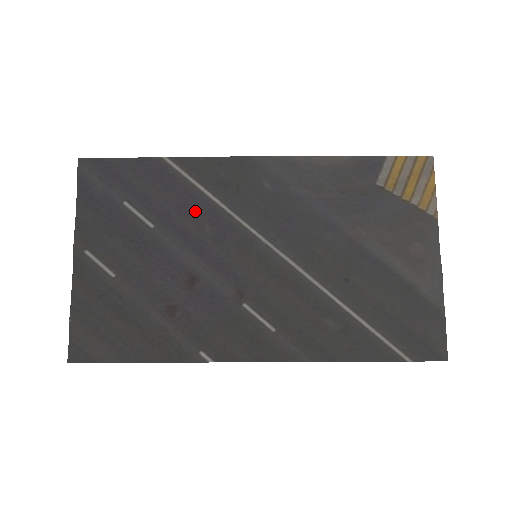
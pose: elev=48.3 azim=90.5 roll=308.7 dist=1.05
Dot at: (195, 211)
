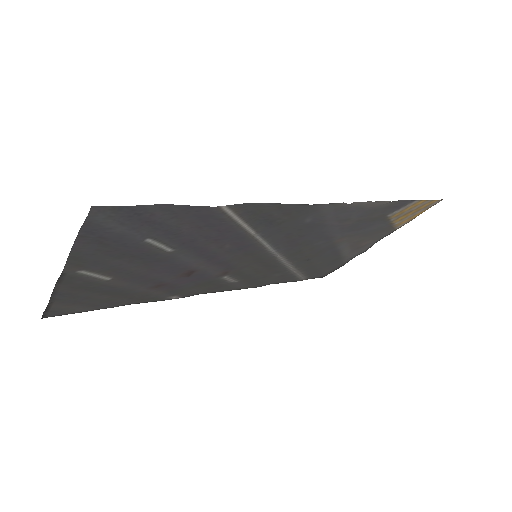
Dot at: (225, 239)
